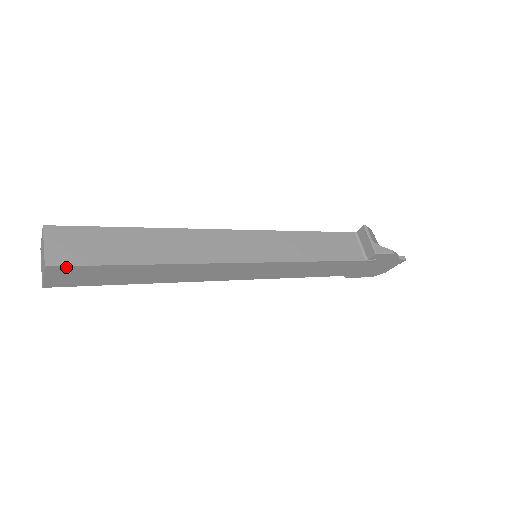
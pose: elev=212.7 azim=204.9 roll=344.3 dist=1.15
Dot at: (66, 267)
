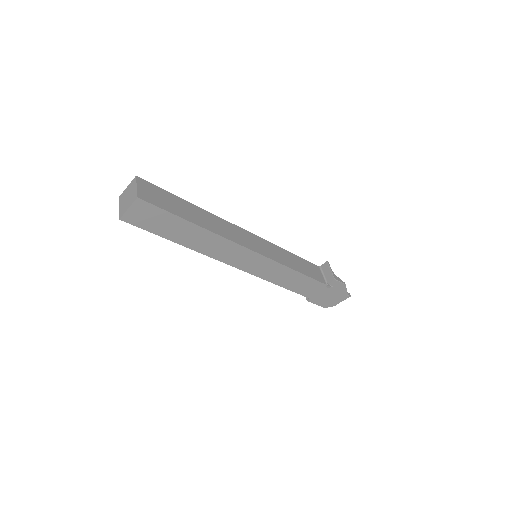
Dot at: (149, 204)
